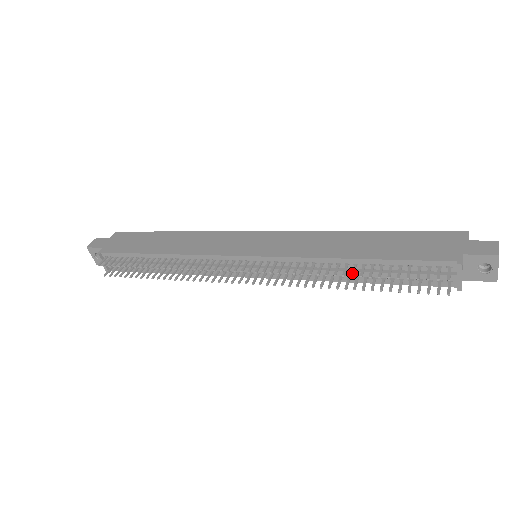
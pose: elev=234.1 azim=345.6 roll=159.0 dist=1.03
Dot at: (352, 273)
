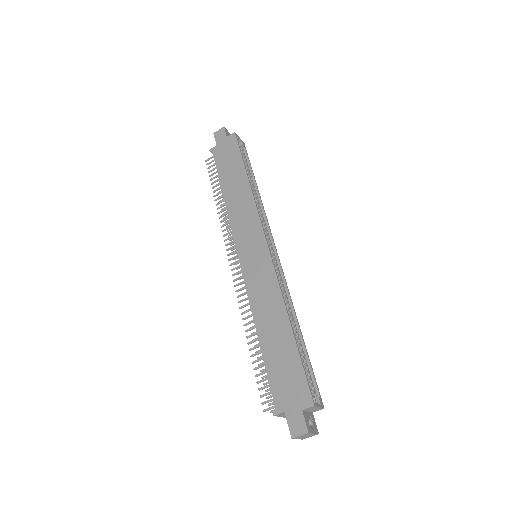
Dot at: (250, 342)
